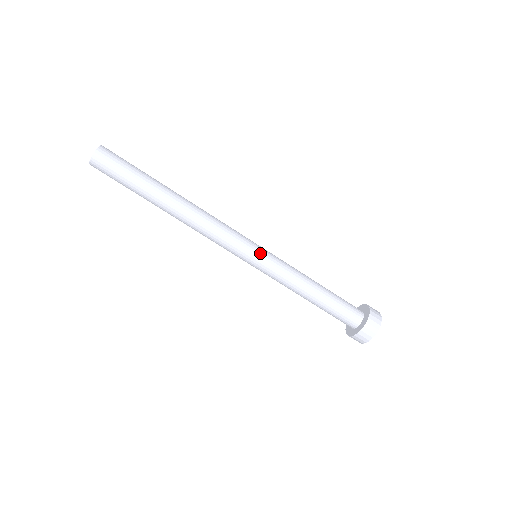
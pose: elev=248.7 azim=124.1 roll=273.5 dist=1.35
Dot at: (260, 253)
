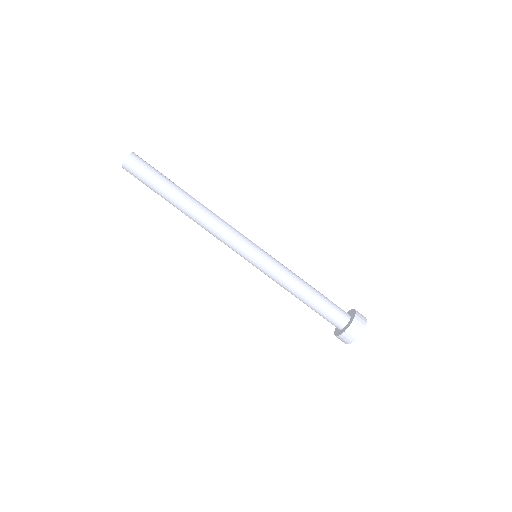
Dot at: (256, 257)
